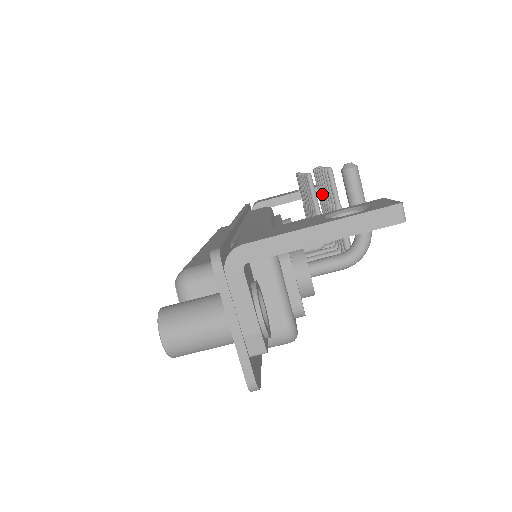
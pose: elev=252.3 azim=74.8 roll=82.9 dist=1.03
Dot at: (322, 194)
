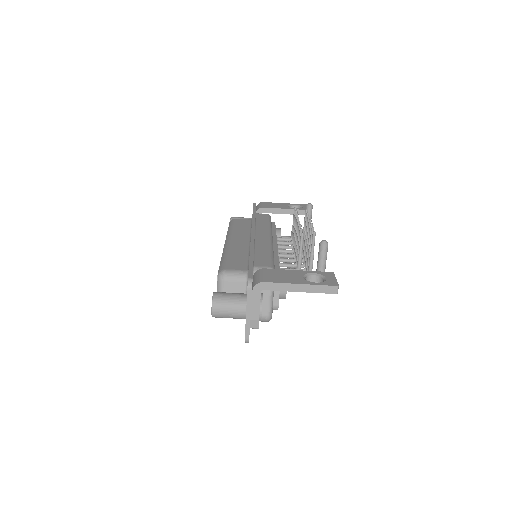
Dot at: occluded
